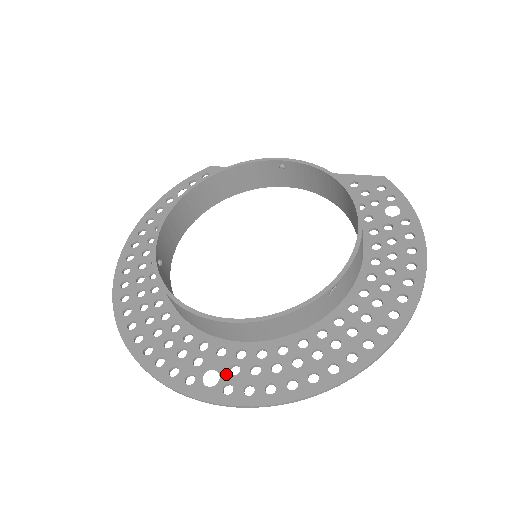
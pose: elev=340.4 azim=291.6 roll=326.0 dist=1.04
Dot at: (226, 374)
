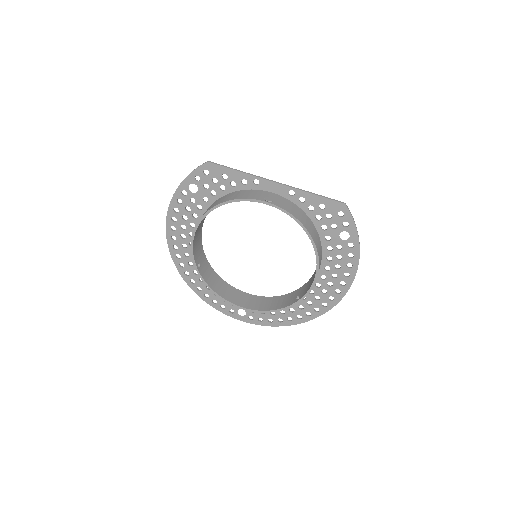
Dot at: (249, 312)
